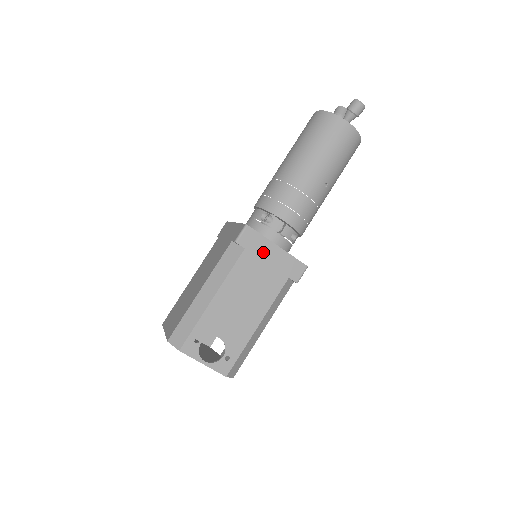
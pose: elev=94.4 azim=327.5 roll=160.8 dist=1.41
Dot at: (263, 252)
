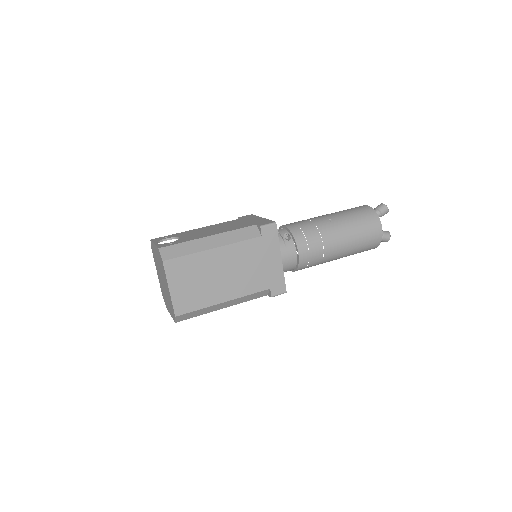
Dot at: (250, 219)
